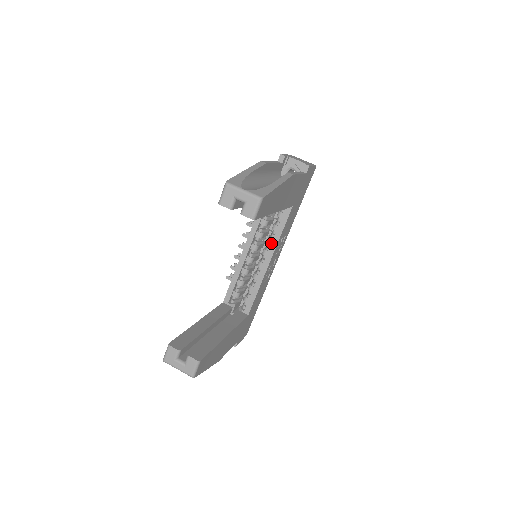
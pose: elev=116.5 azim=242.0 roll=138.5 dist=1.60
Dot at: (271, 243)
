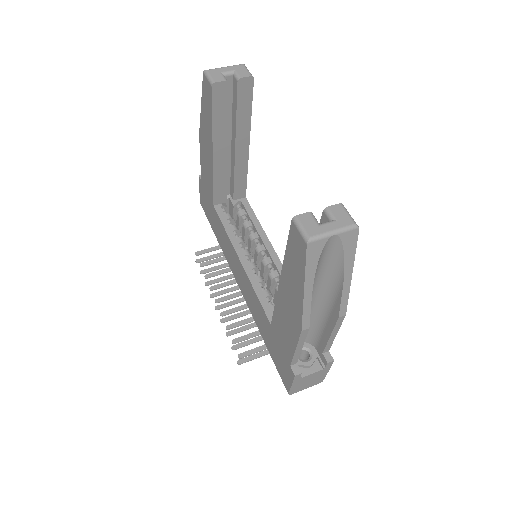
Dot at: (258, 234)
